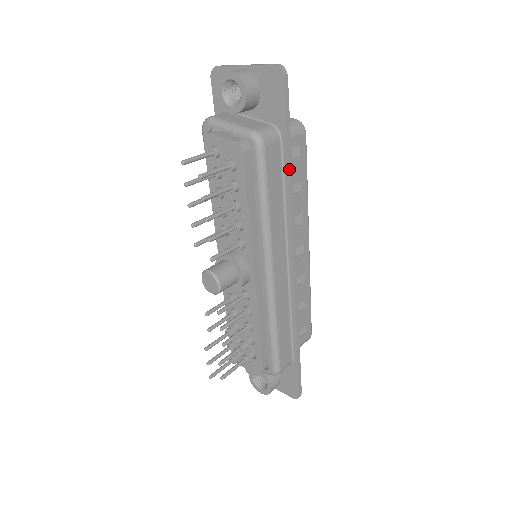
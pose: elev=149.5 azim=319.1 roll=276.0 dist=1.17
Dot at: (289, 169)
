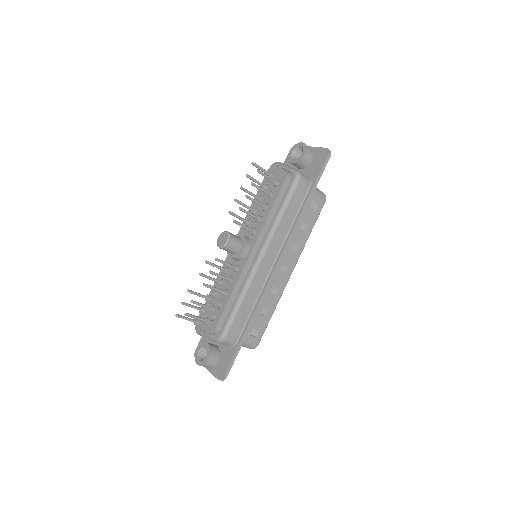
Dot at: (306, 204)
